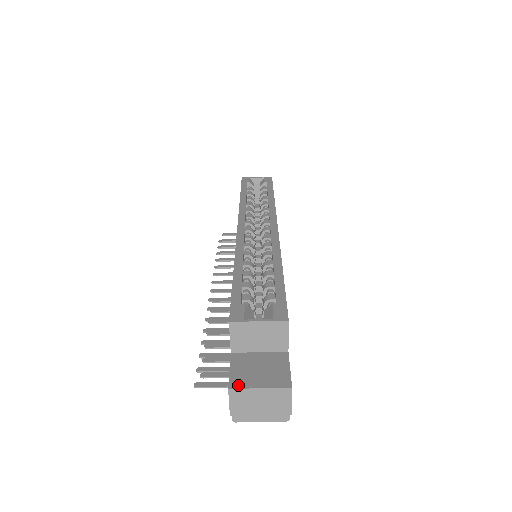
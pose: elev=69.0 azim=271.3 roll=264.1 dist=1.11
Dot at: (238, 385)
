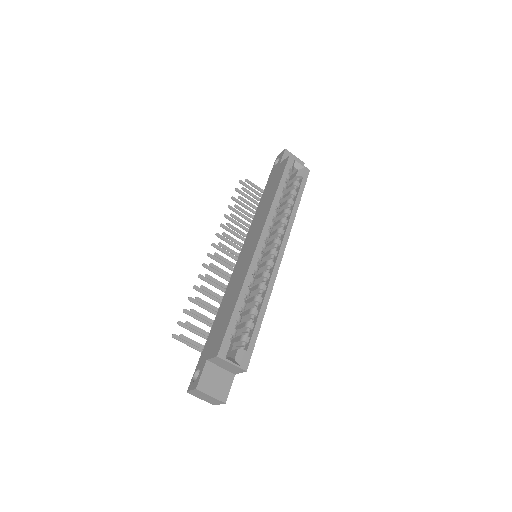
Dot at: (202, 389)
